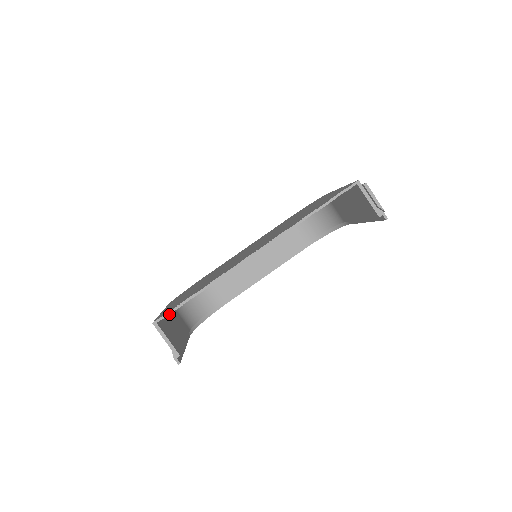
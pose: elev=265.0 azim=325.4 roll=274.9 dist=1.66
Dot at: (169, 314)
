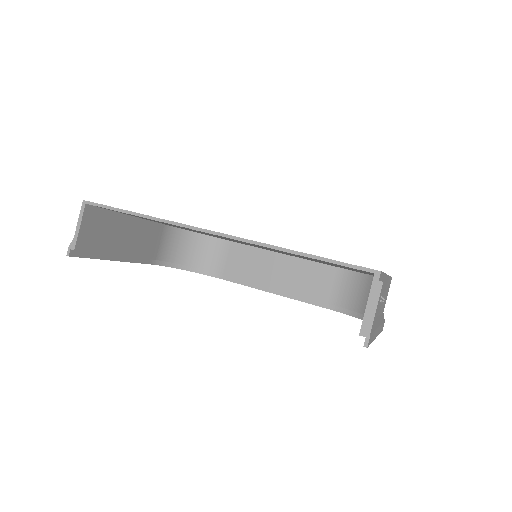
Dot at: (96, 205)
